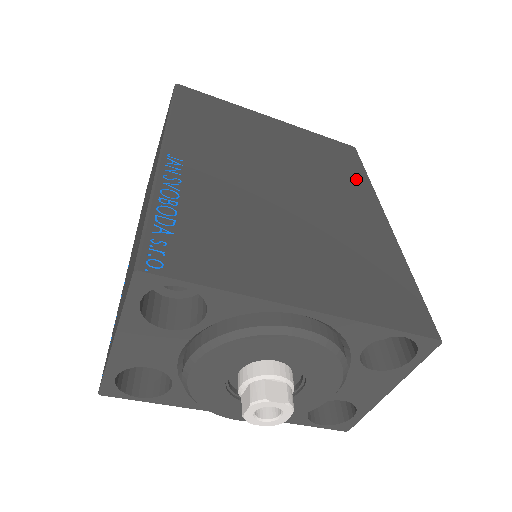
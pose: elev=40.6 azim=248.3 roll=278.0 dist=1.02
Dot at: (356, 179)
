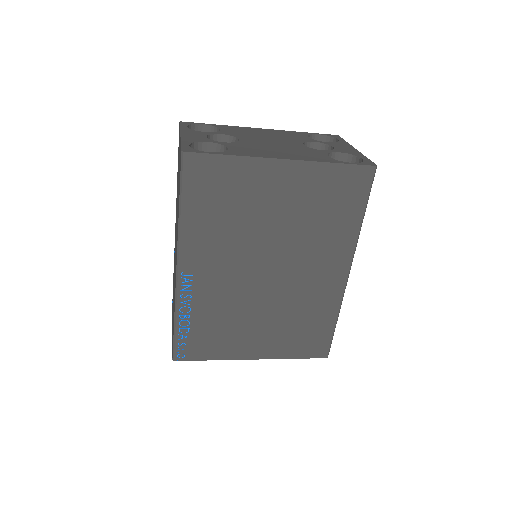
Dot at: (345, 230)
